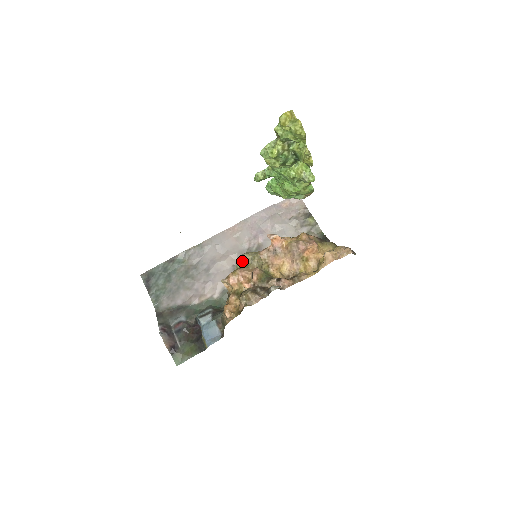
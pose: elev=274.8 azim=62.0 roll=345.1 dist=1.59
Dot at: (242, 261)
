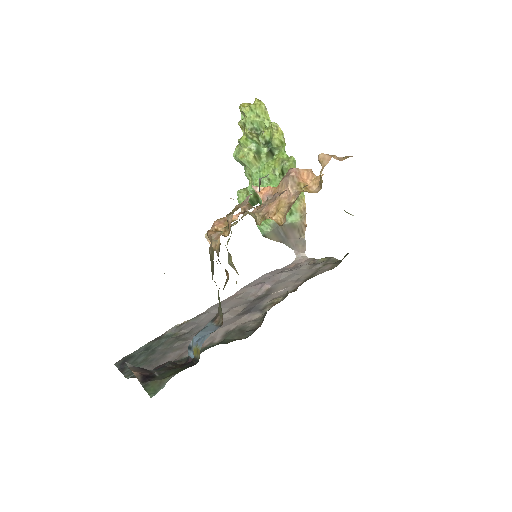
Dot at: (231, 226)
